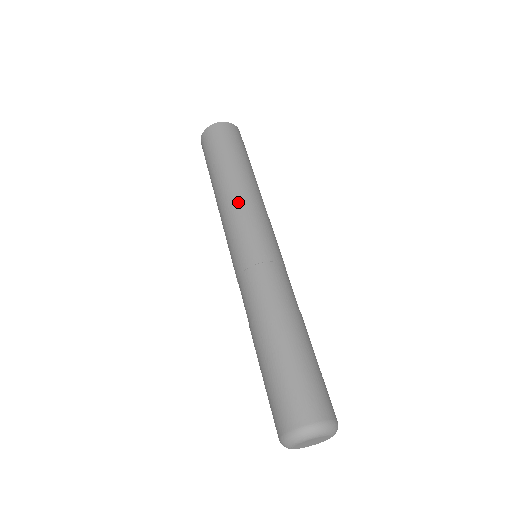
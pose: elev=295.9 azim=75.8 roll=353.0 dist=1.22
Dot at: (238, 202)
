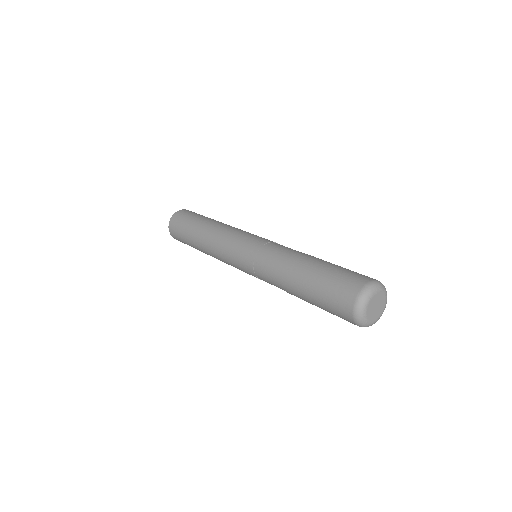
Dot at: (219, 236)
